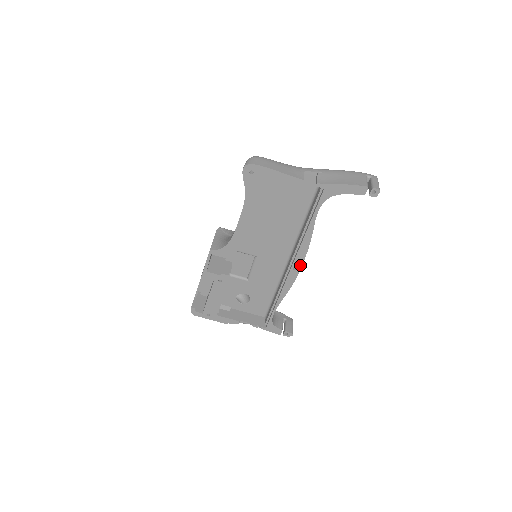
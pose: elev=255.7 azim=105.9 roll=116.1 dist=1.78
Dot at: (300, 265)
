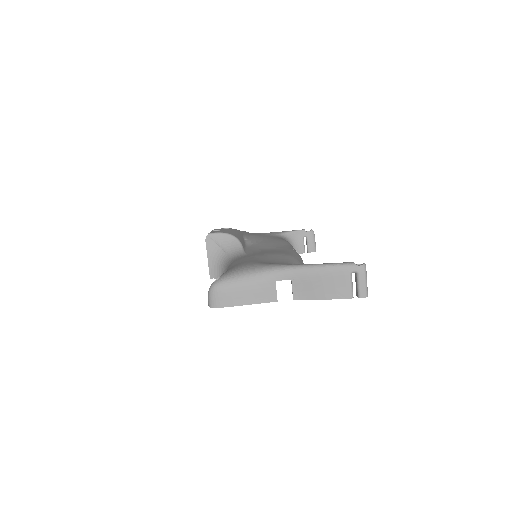
Dot at: occluded
